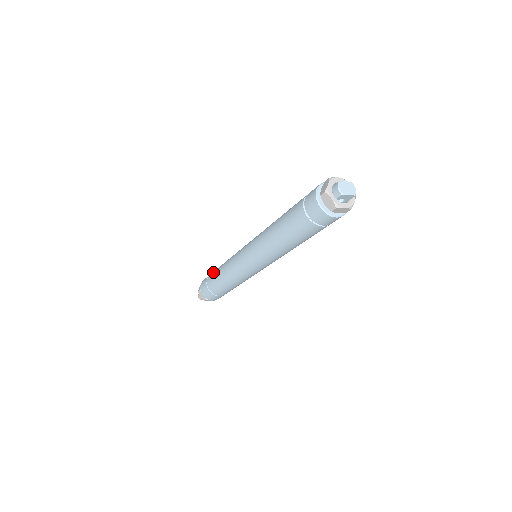
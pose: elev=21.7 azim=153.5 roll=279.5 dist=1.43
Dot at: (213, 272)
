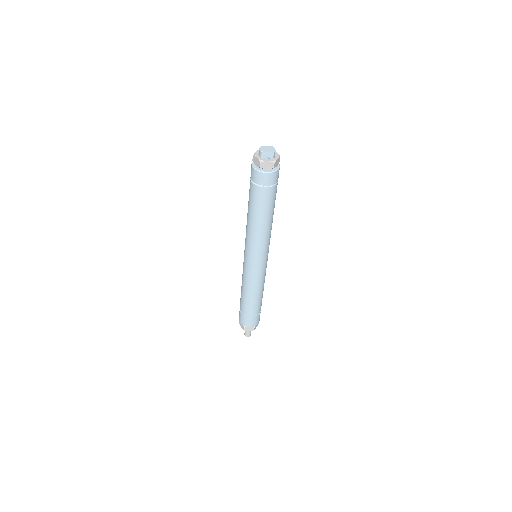
Dot at: occluded
